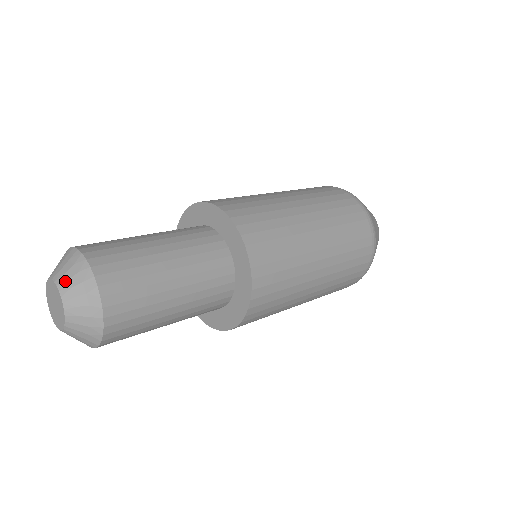
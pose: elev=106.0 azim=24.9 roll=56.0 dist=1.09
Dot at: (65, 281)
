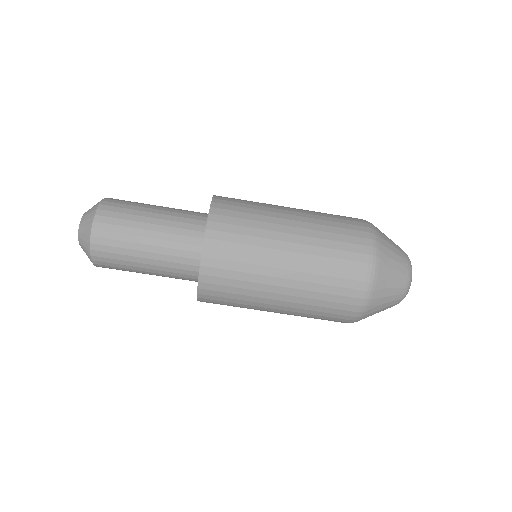
Dot at: (87, 211)
